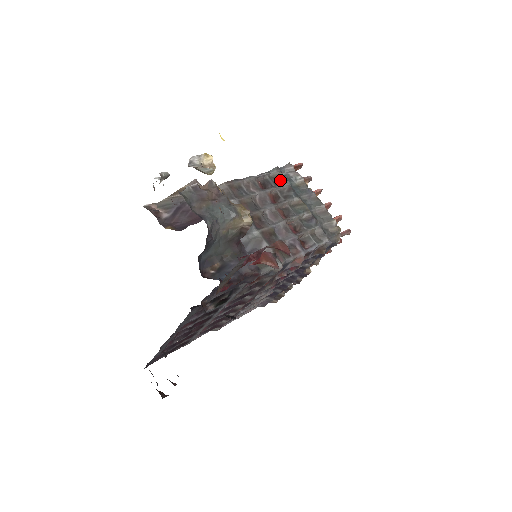
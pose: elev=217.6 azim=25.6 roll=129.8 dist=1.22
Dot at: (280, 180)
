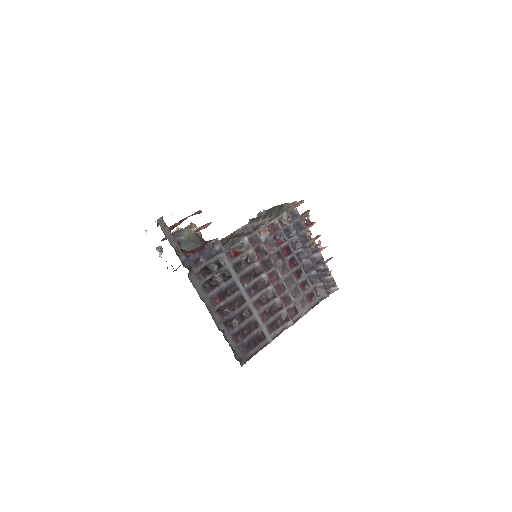
Dot at: (253, 221)
